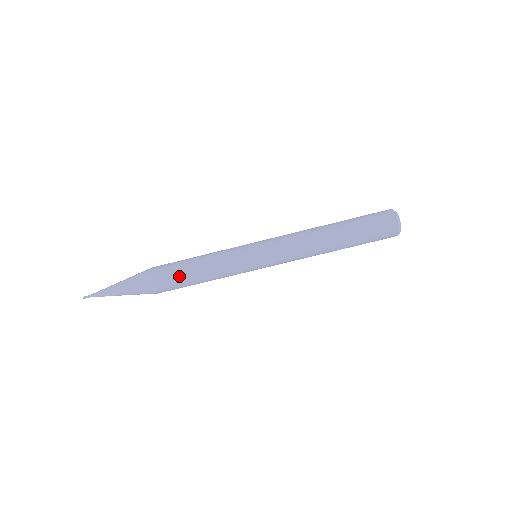
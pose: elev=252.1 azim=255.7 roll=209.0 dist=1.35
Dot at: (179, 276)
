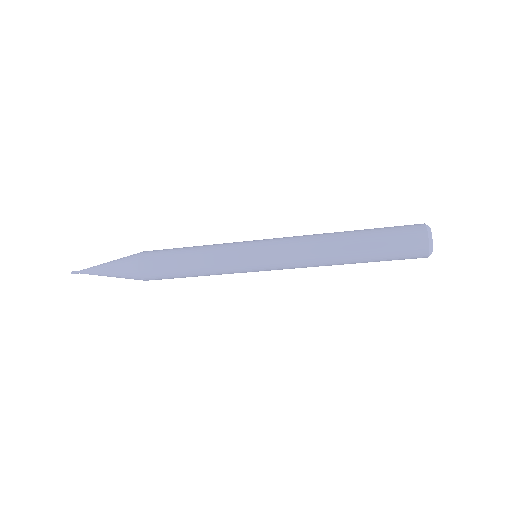
Dot at: occluded
